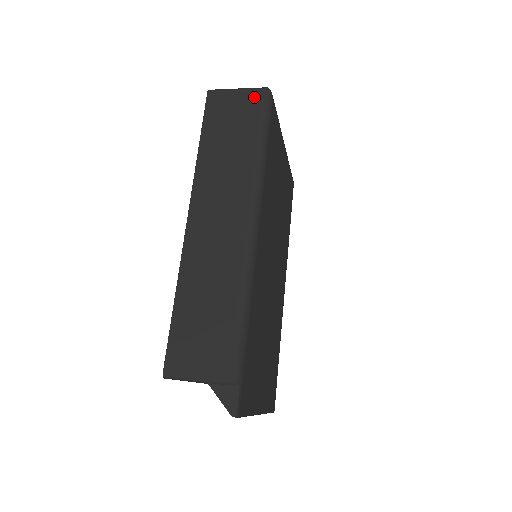
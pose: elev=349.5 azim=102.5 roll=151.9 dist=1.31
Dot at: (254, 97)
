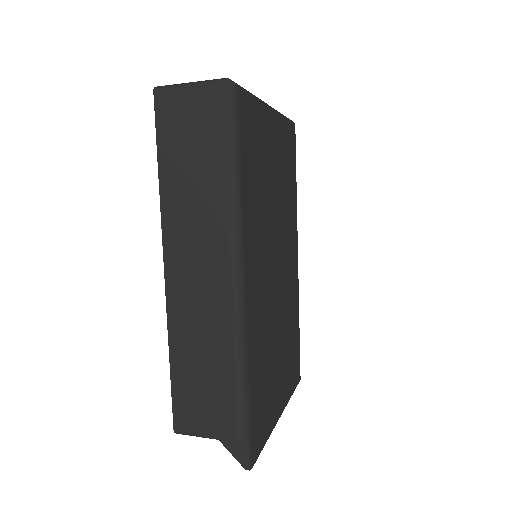
Dot at: (213, 97)
